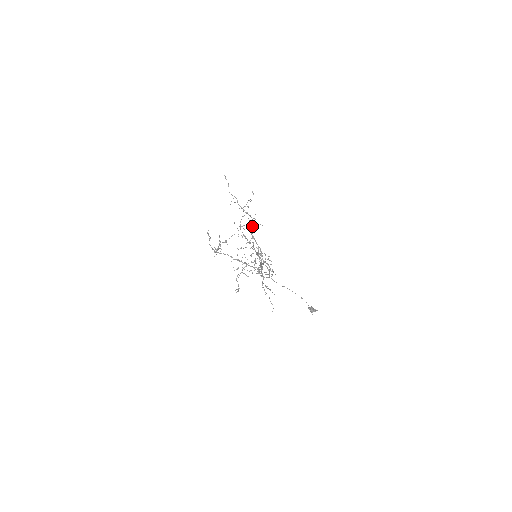
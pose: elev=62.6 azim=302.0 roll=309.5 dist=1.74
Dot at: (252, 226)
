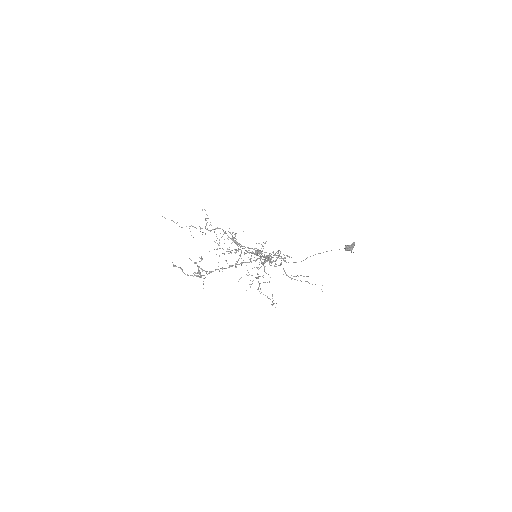
Dot at: (233, 240)
